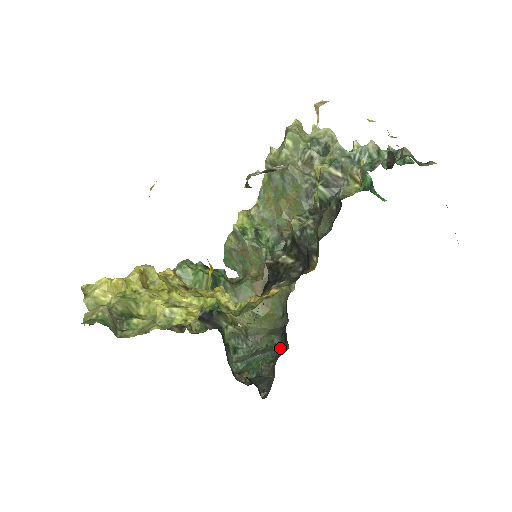
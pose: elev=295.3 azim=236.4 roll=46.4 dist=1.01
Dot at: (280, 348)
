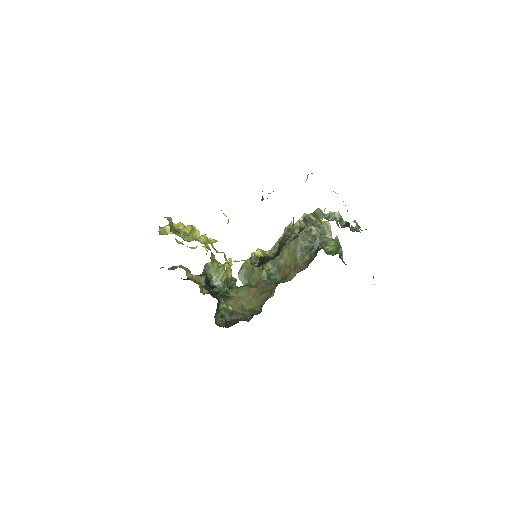
Dot at: (249, 320)
